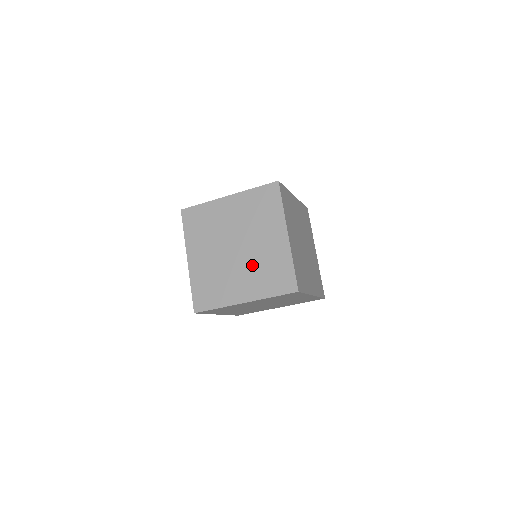
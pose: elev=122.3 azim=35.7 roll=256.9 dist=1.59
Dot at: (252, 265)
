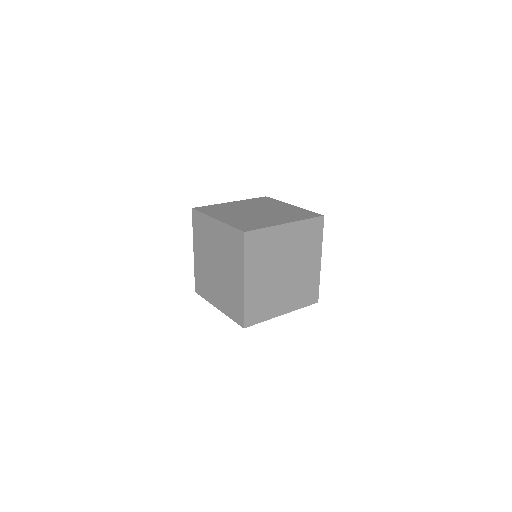
Dot at: (277, 214)
